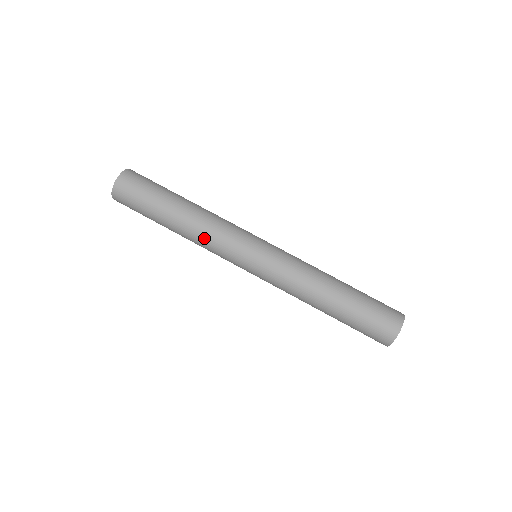
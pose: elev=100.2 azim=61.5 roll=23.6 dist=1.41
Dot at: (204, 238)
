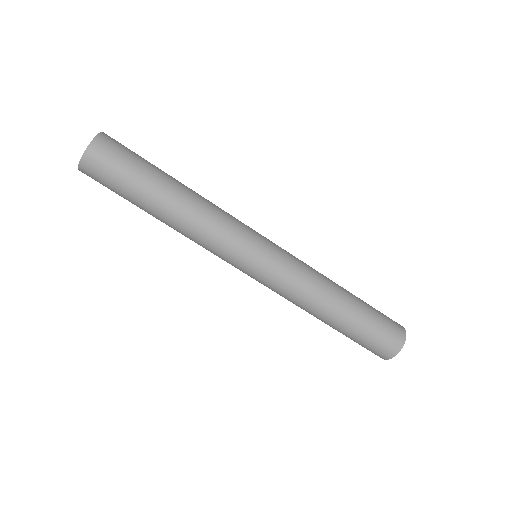
Dot at: (195, 240)
